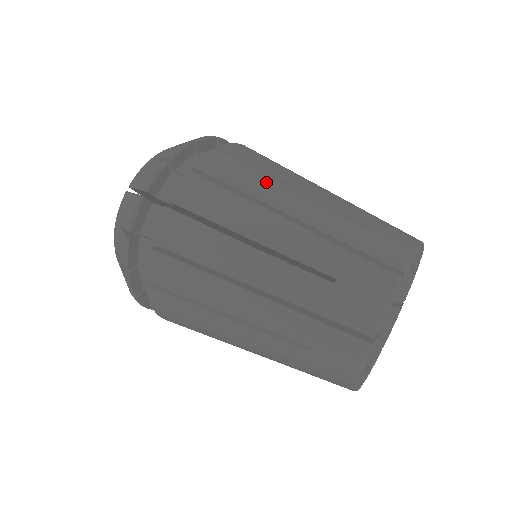
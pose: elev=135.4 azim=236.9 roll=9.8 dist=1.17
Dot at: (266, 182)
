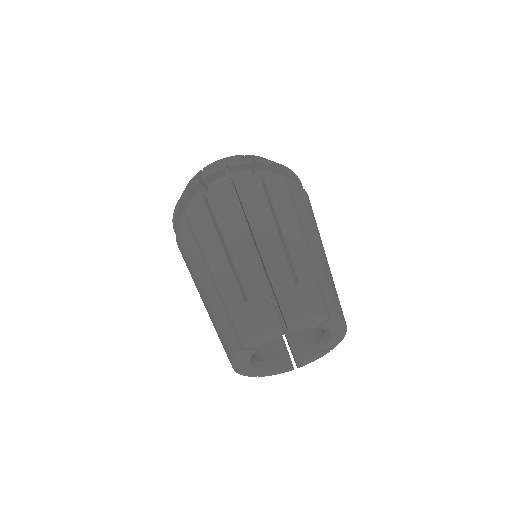
Dot at: (310, 222)
